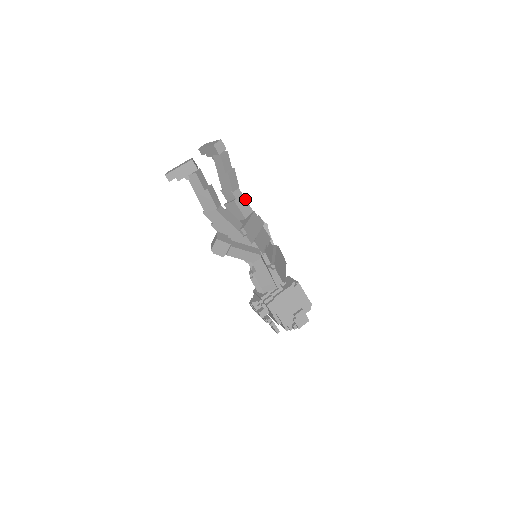
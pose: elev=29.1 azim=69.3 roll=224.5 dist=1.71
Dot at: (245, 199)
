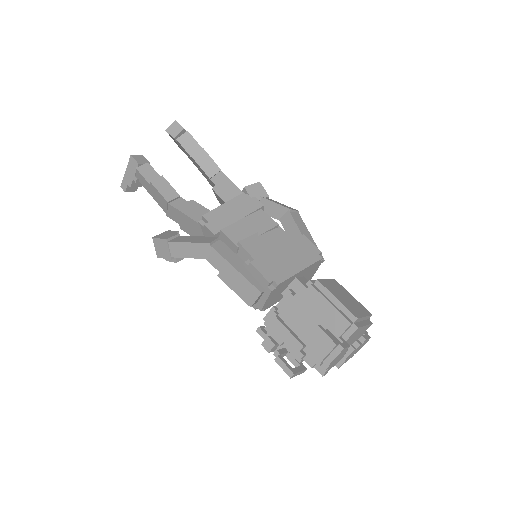
Dot at: (231, 182)
